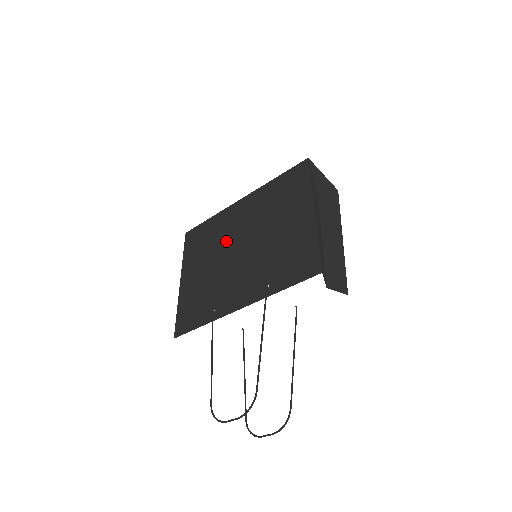
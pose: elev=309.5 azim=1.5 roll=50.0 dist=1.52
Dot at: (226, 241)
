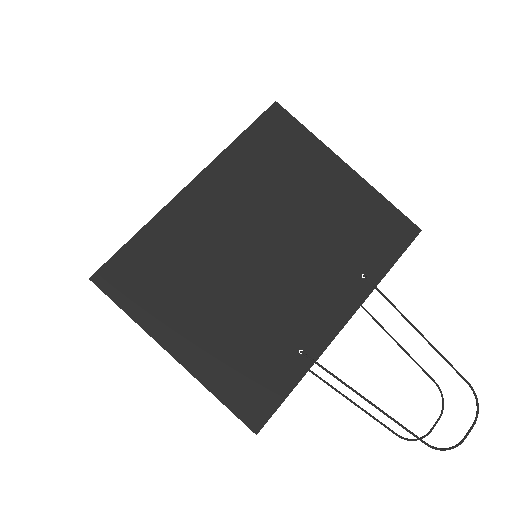
Dot at: (224, 253)
